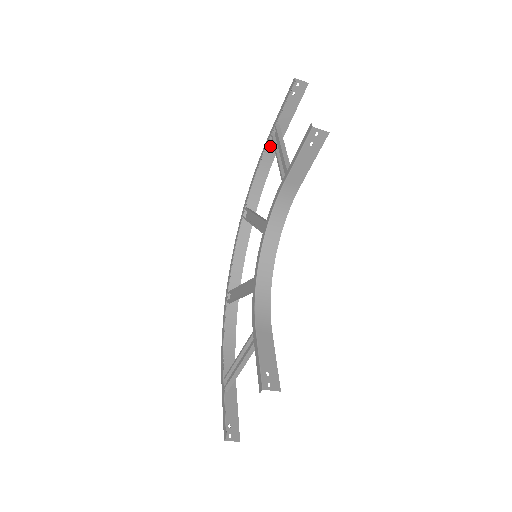
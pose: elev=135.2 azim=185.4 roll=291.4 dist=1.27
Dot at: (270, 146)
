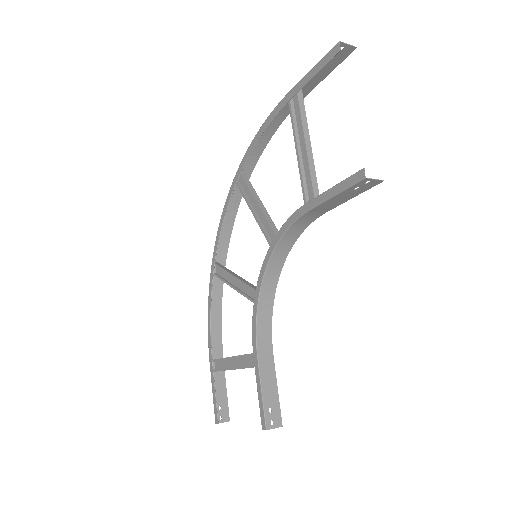
Dot at: (283, 107)
